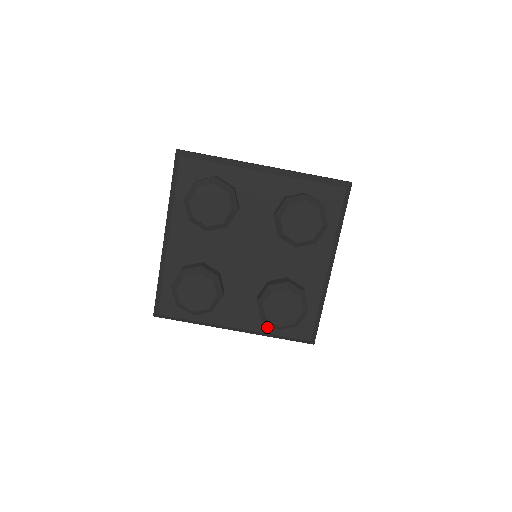
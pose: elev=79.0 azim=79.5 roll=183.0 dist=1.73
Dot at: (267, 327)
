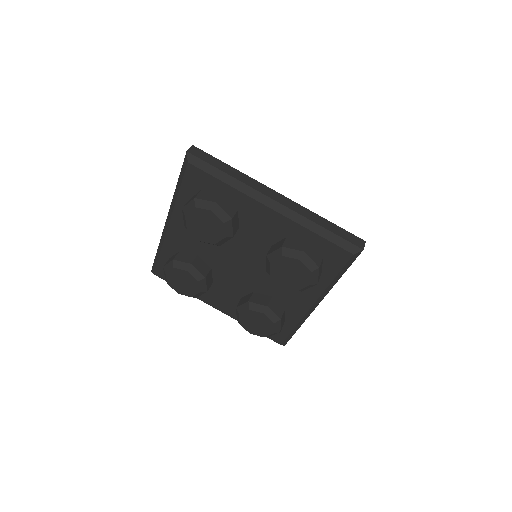
Dot at: occluded
